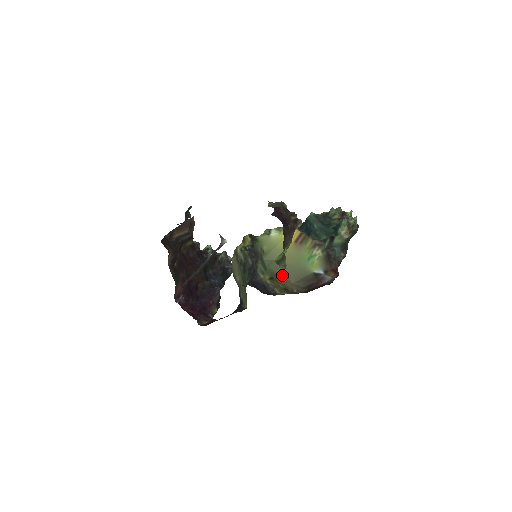
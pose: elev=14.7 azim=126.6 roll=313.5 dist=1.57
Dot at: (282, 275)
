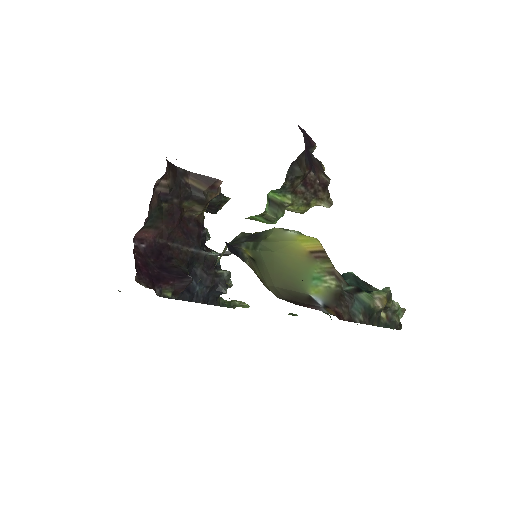
Dot at: (269, 269)
